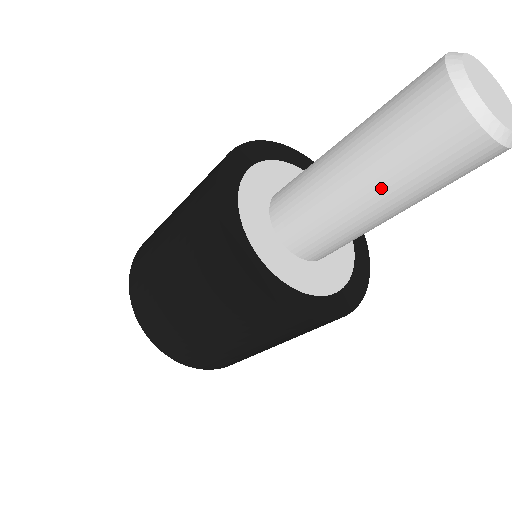
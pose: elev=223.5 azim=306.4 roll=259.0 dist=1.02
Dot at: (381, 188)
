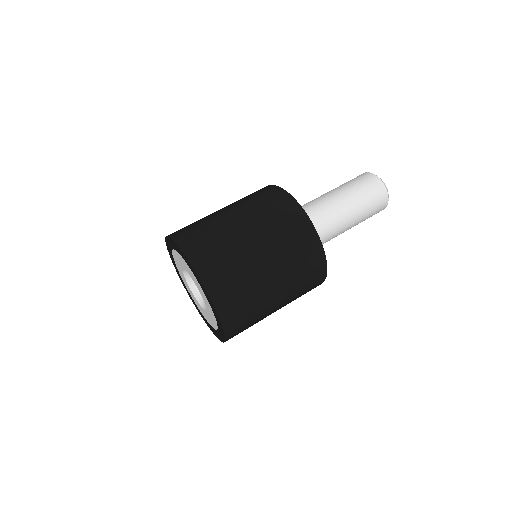
Dot at: (352, 206)
